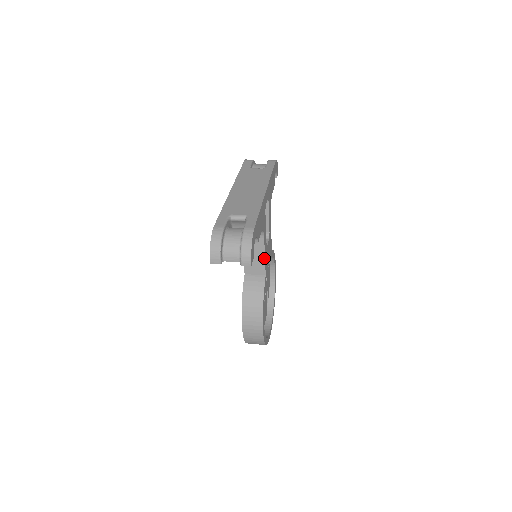
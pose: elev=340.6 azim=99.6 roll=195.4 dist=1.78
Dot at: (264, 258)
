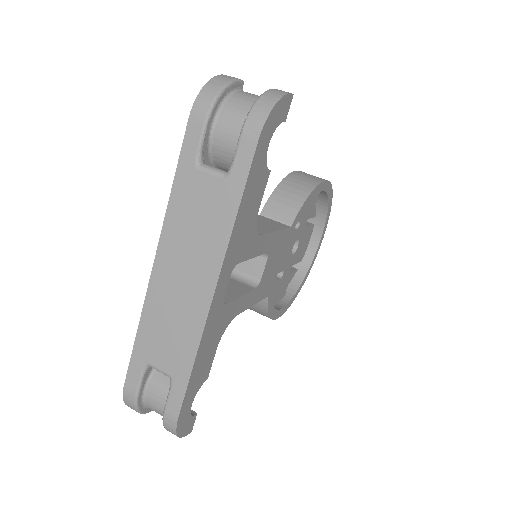
Dot at: (254, 303)
